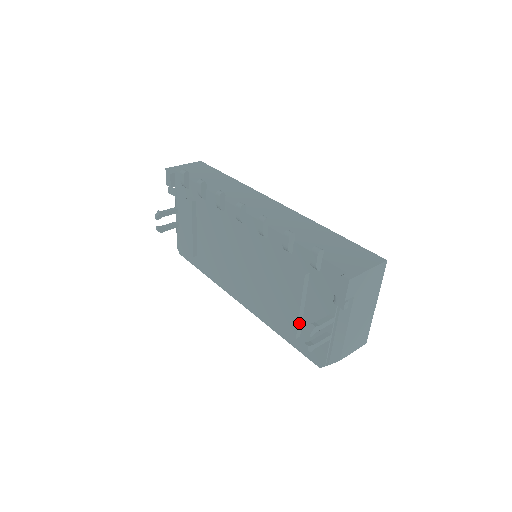
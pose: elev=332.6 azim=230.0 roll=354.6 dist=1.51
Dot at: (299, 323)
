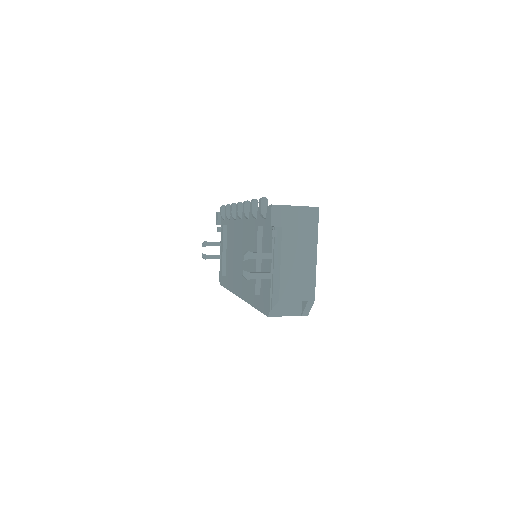
Dot at: occluded
